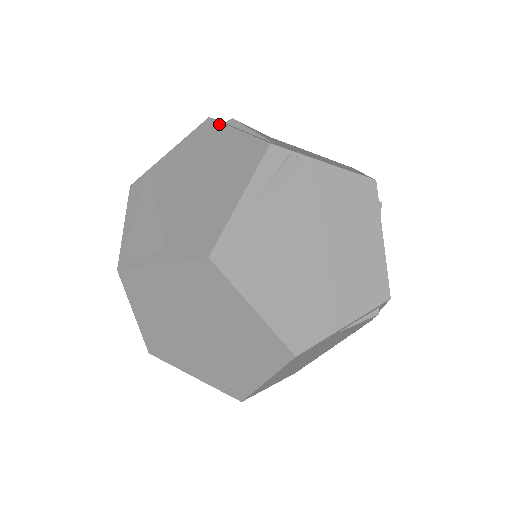
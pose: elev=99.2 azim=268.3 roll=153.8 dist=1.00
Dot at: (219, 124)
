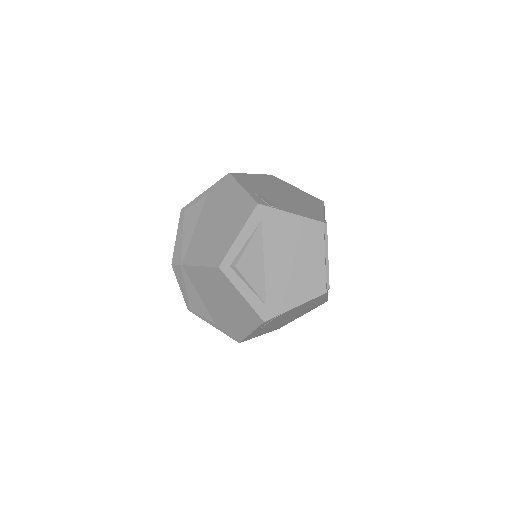
Dot at: (228, 281)
